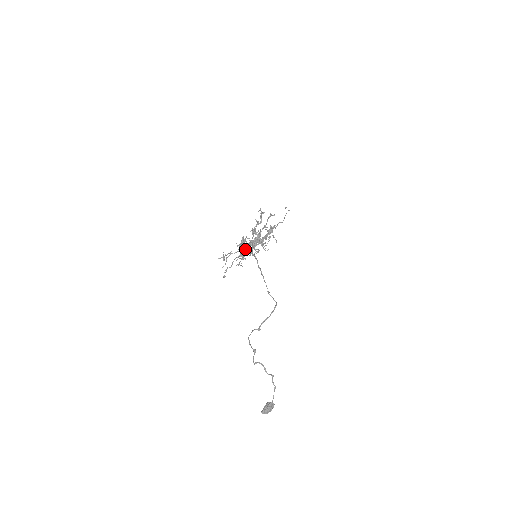
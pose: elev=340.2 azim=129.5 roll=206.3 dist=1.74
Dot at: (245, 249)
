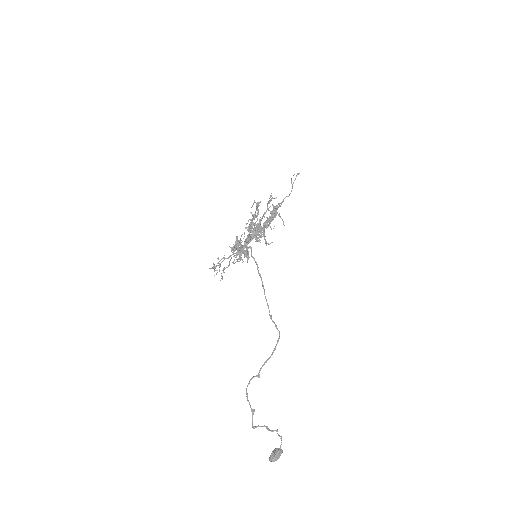
Dot at: (241, 252)
